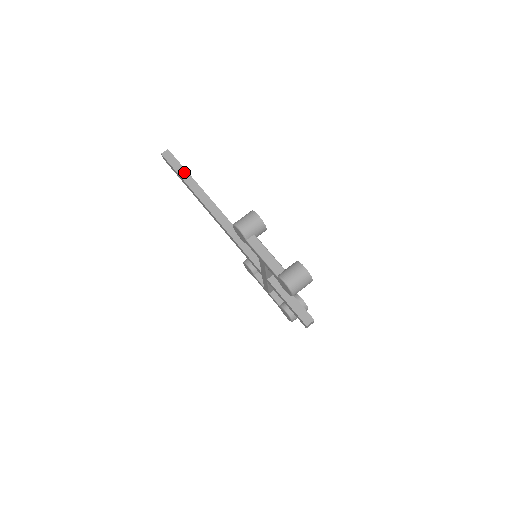
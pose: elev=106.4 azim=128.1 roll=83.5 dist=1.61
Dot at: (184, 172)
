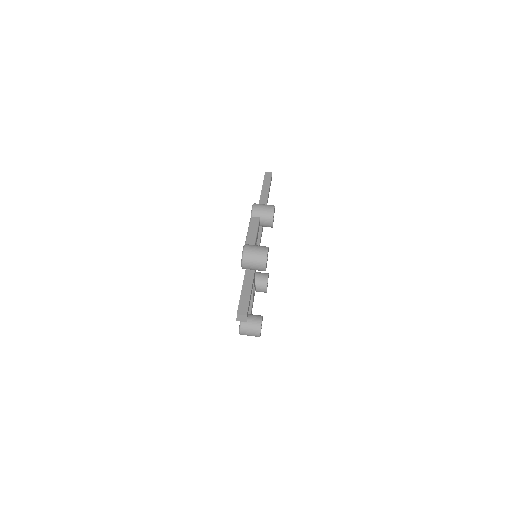
Dot at: (267, 187)
